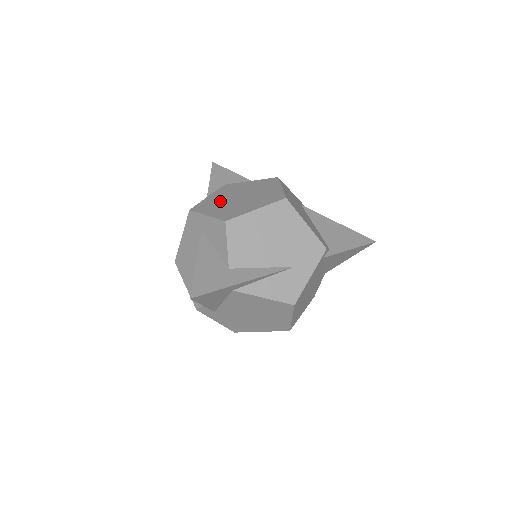
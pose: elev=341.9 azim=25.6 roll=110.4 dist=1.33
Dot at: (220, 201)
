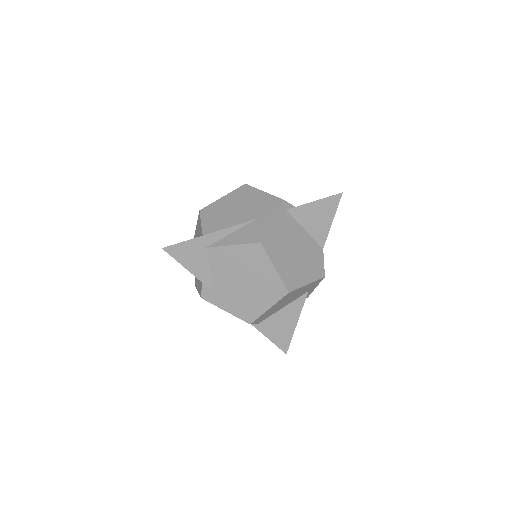
Dot at: occluded
